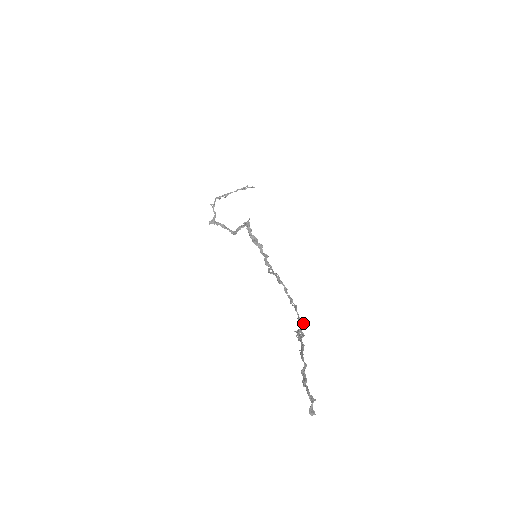
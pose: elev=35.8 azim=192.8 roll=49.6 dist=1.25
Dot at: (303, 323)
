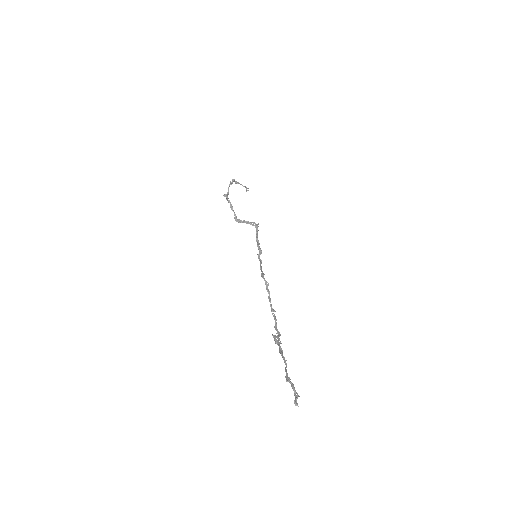
Dot at: occluded
